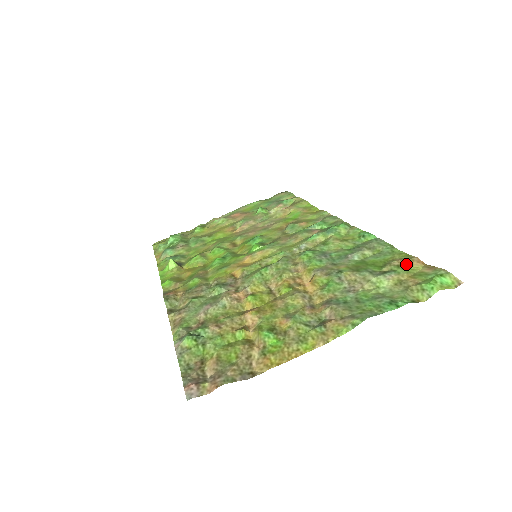
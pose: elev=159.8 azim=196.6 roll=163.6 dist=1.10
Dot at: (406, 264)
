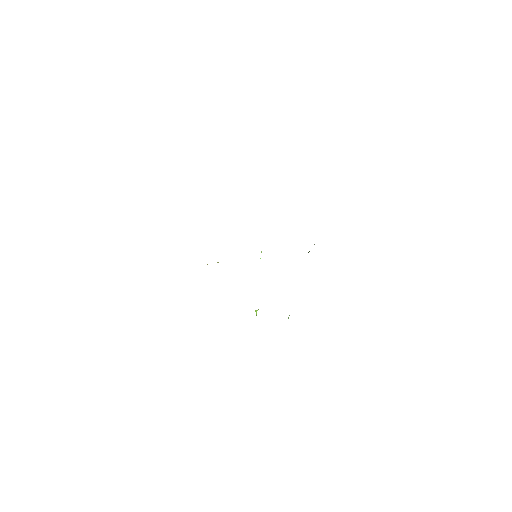
Dot at: occluded
